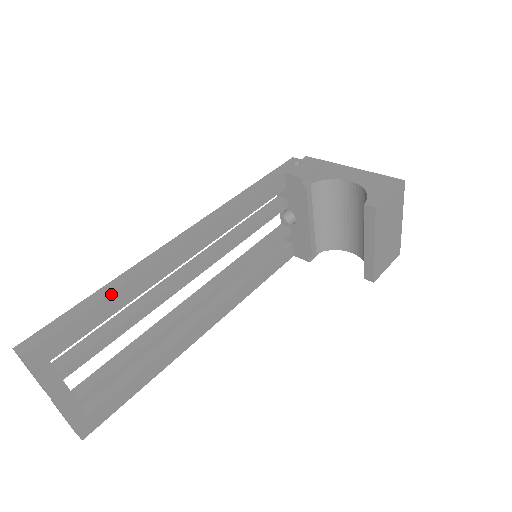
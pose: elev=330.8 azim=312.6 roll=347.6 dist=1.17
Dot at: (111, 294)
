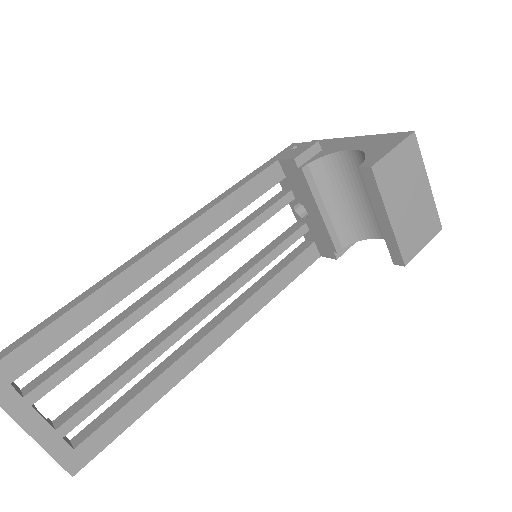
Dot at: (72, 308)
